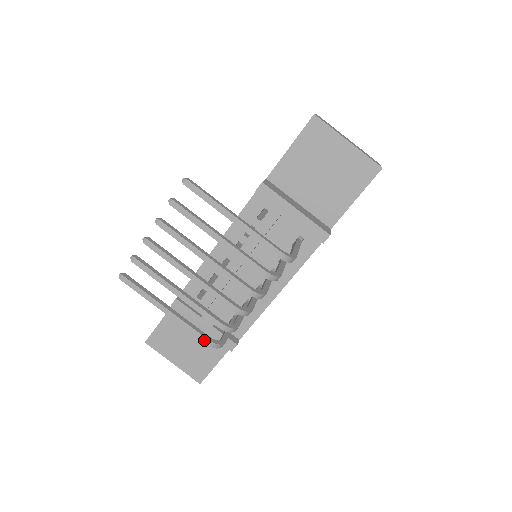
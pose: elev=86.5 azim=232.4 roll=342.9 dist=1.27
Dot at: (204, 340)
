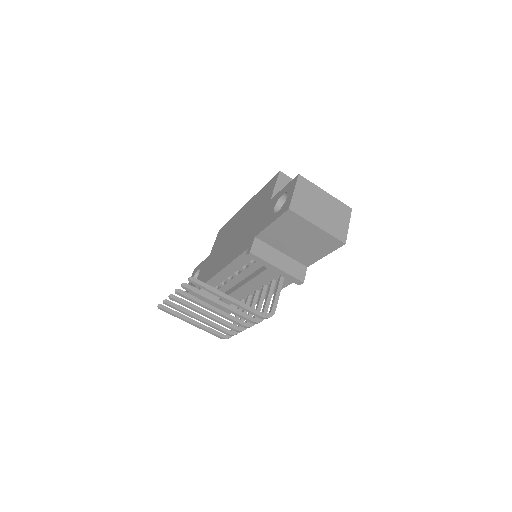
Dot at: (220, 337)
